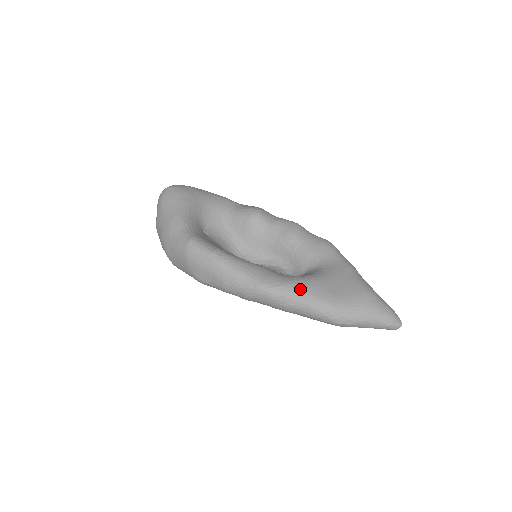
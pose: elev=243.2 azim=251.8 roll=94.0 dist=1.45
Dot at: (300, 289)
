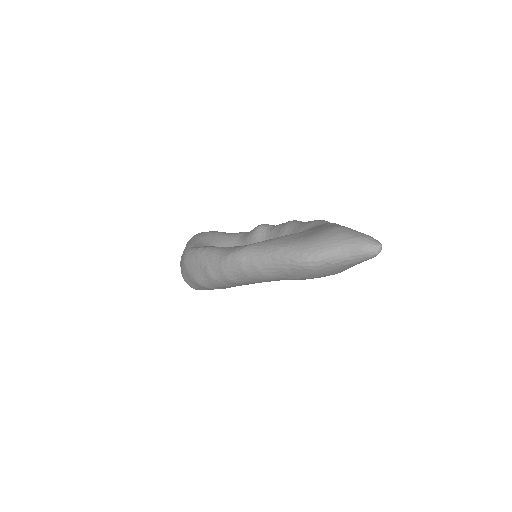
Dot at: (264, 244)
